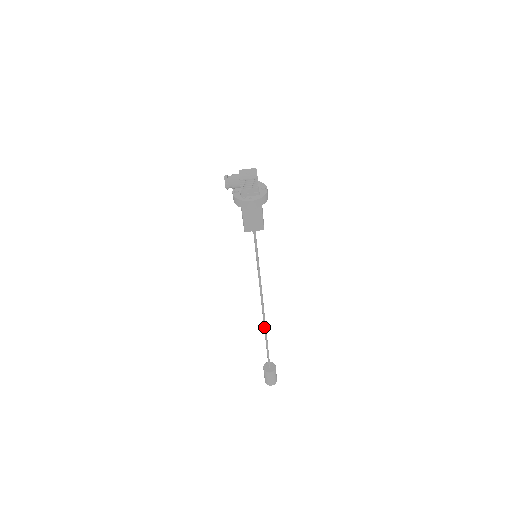
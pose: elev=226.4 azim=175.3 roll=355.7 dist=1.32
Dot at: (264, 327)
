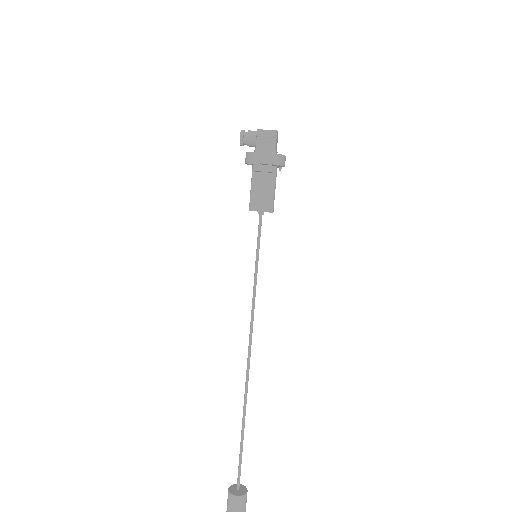
Dot at: (244, 394)
